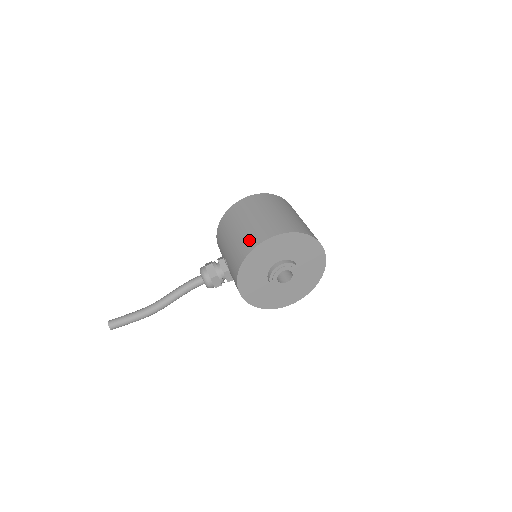
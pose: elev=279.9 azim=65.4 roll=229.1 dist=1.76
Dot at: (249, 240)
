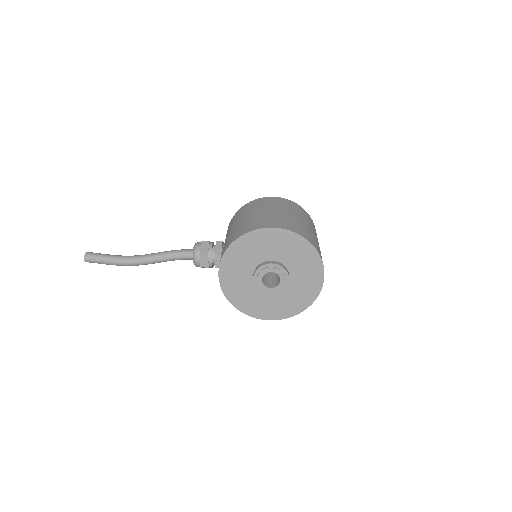
Dot at: (251, 224)
